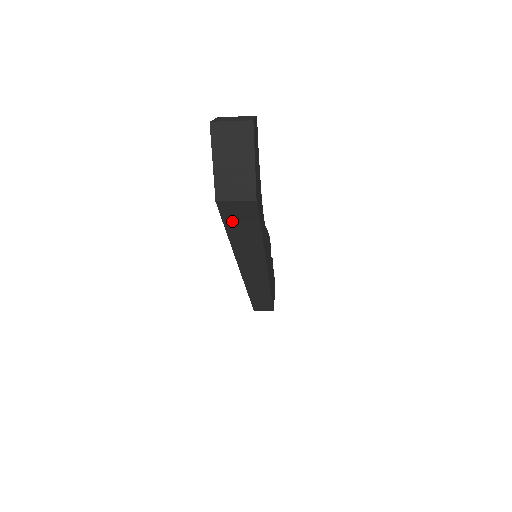
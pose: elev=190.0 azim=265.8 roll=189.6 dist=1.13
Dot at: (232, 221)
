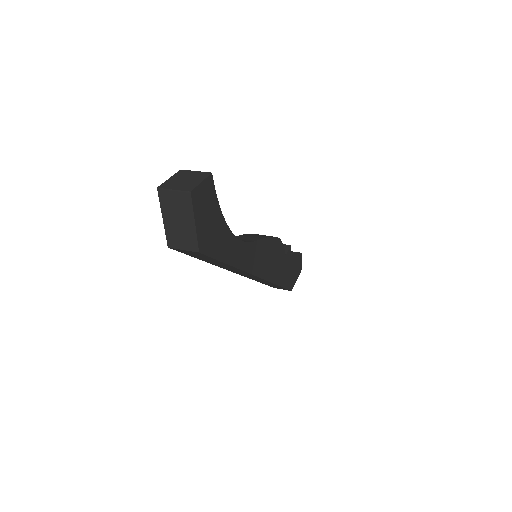
Dot at: (193, 255)
